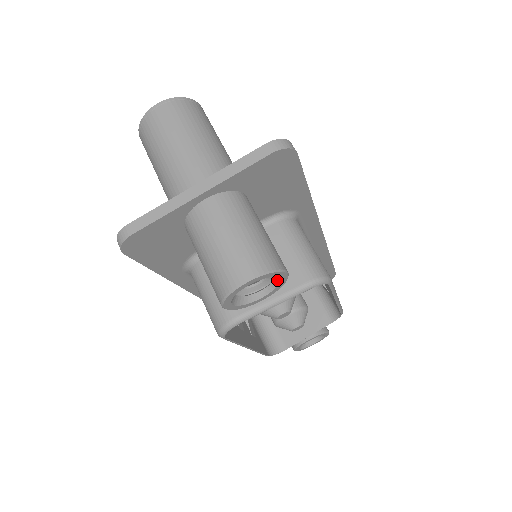
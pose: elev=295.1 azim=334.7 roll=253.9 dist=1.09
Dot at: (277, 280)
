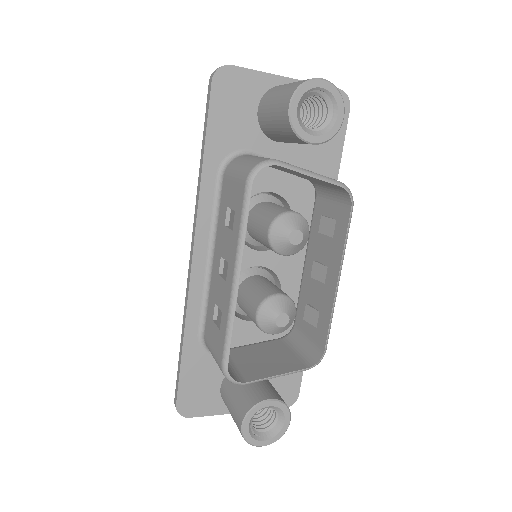
Dot at: (333, 122)
